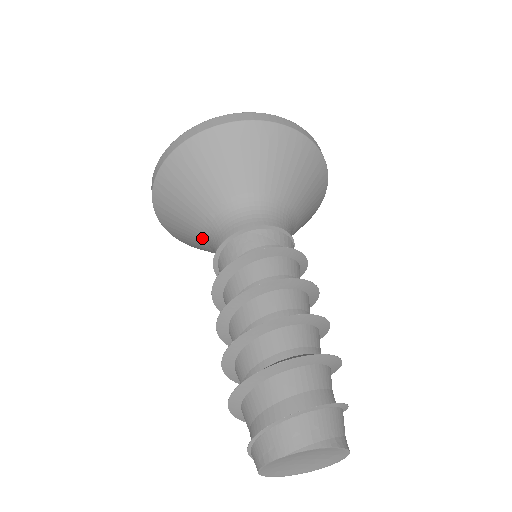
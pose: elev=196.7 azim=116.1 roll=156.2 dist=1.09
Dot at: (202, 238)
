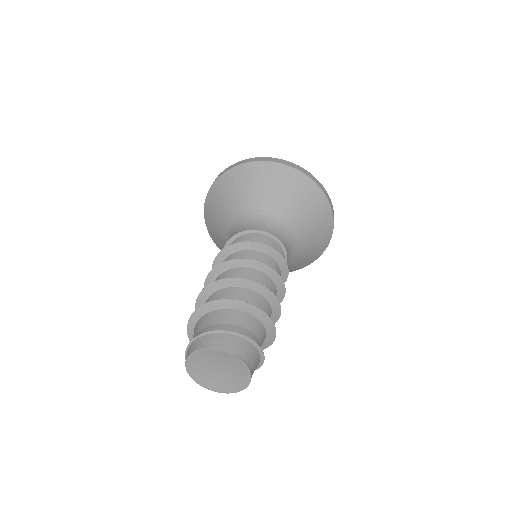
Dot at: (236, 215)
